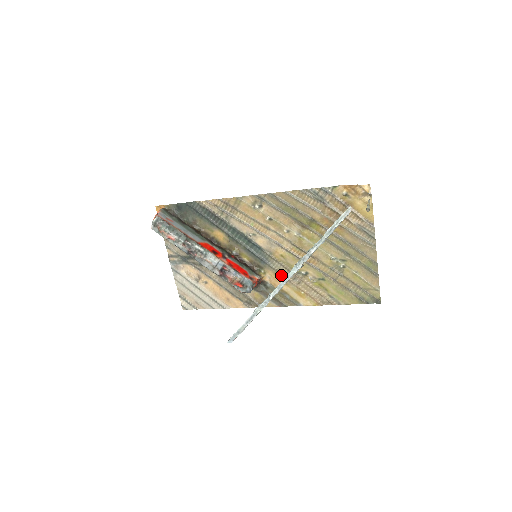
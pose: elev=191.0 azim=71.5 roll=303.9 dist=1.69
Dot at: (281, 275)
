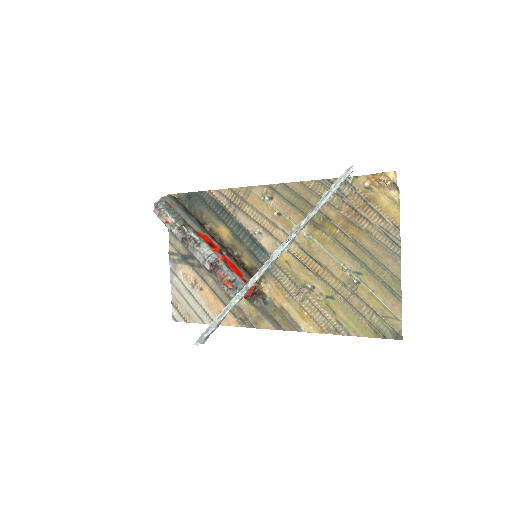
Dot at: (283, 287)
